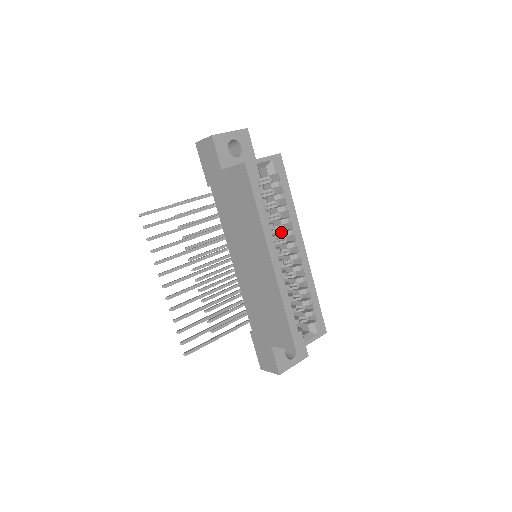
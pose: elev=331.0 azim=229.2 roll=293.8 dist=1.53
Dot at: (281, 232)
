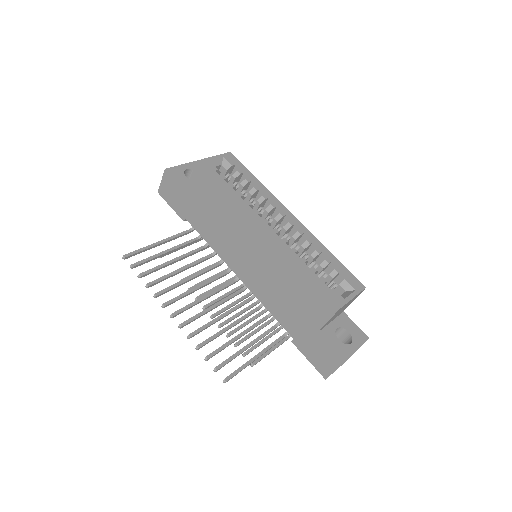
Dot at: (264, 212)
